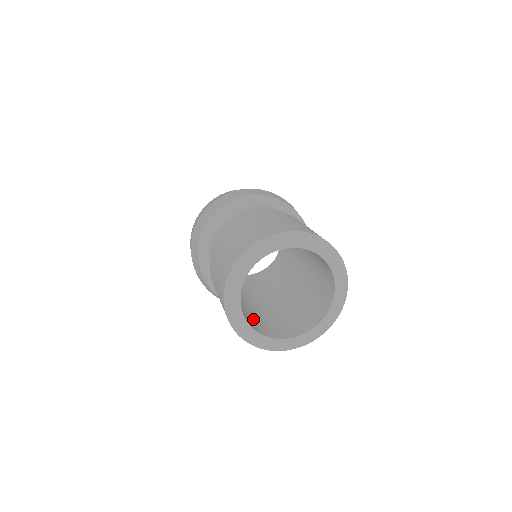
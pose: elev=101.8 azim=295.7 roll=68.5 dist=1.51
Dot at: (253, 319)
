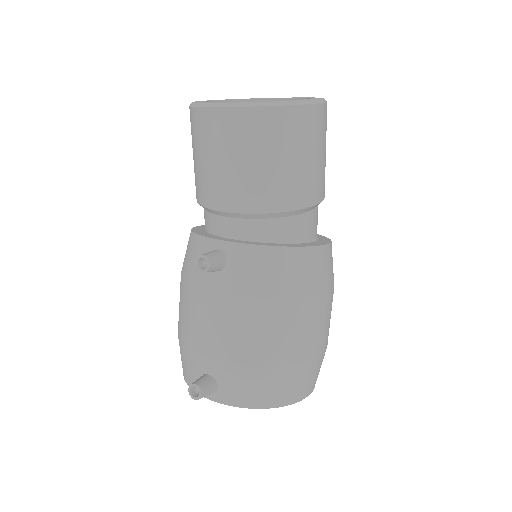
Dot at: occluded
